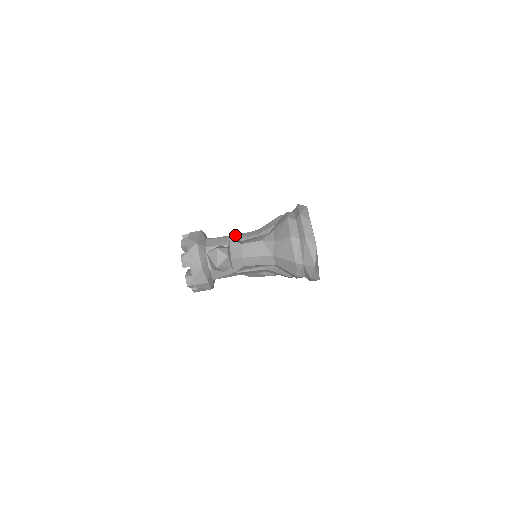
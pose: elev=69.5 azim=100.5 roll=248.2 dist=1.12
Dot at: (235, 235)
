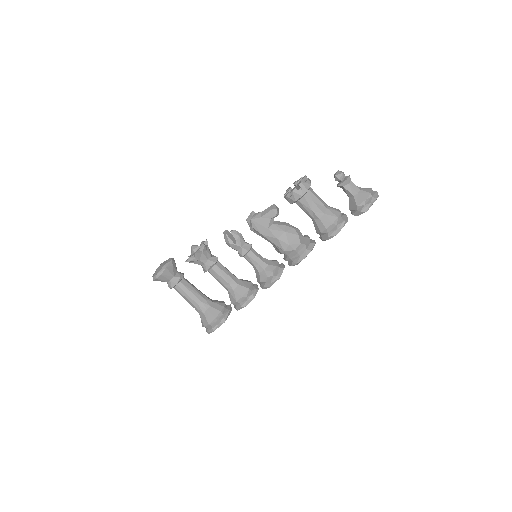
Dot at: occluded
